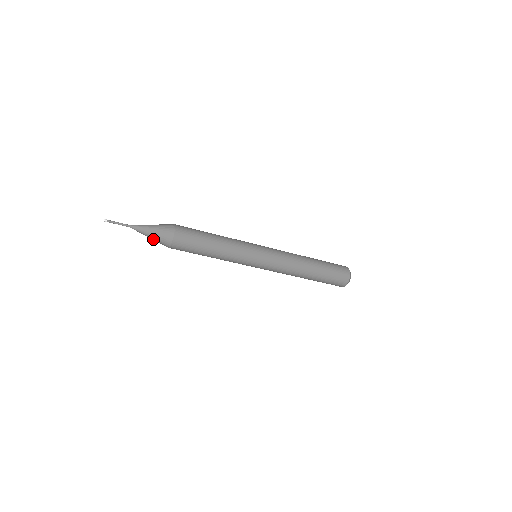
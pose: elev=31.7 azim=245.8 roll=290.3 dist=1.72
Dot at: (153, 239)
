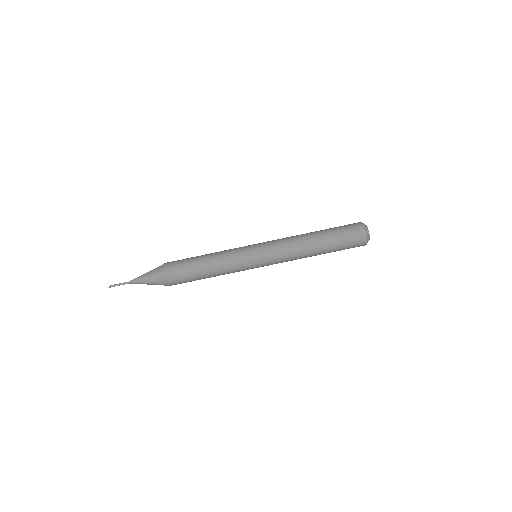
Dot at: (150, 274)
